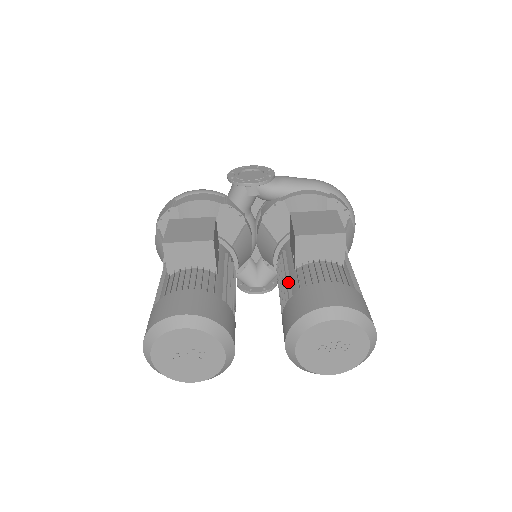
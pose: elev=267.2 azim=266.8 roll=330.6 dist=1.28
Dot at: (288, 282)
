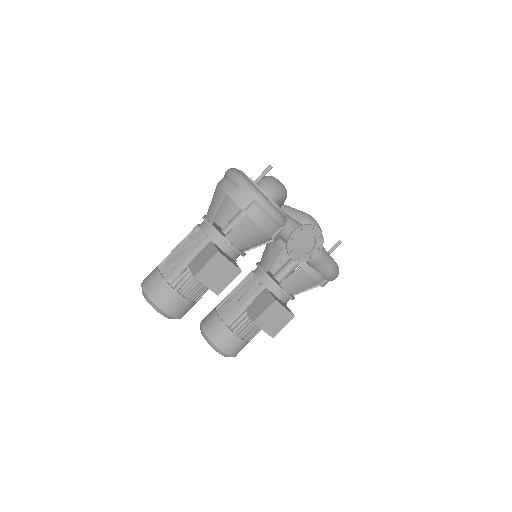
Dot at: (235, 310)
